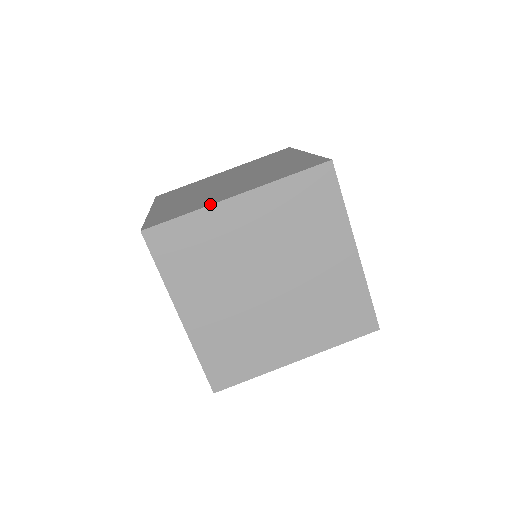
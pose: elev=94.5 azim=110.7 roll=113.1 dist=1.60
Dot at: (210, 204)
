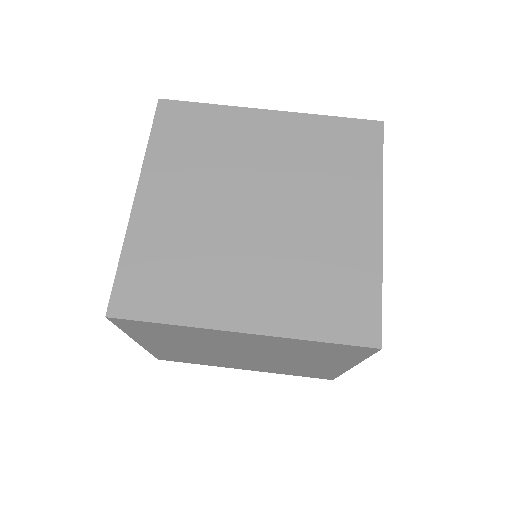
Dot at: (239, 108)
